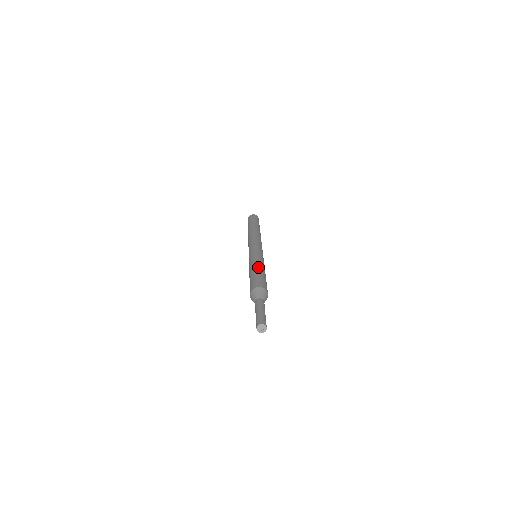
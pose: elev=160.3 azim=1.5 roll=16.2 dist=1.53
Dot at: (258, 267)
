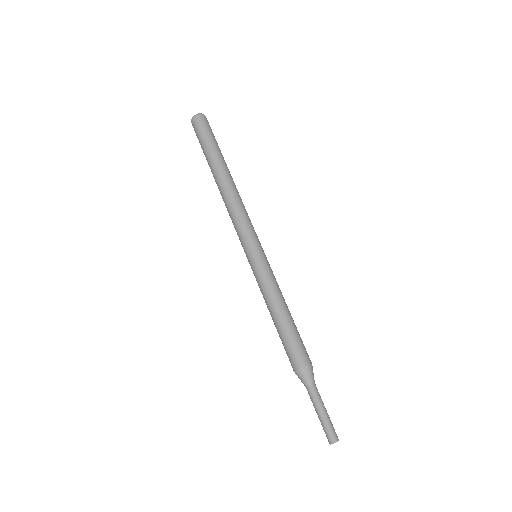
Dot at: (285, 310)
